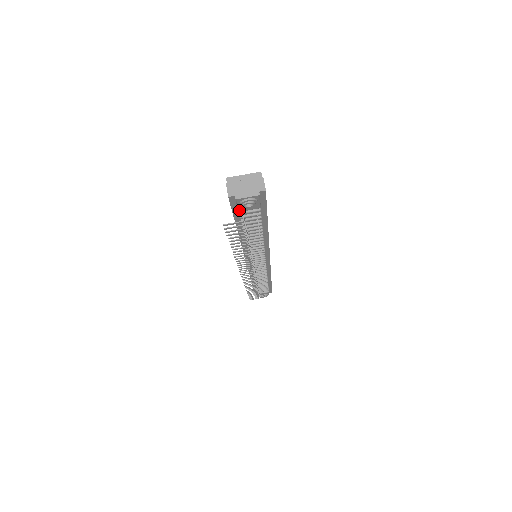
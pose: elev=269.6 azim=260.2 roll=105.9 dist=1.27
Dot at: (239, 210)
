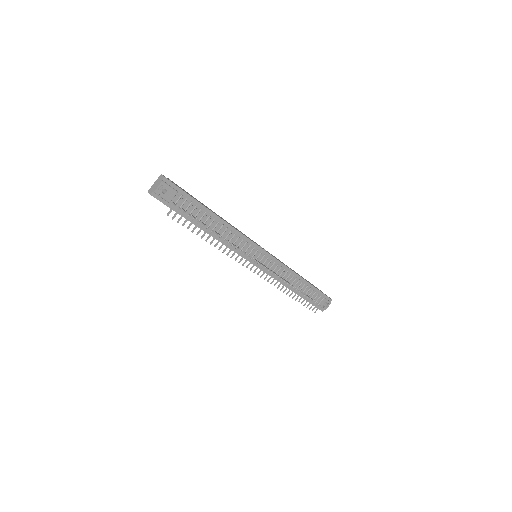
Dot at: (168, 201)
